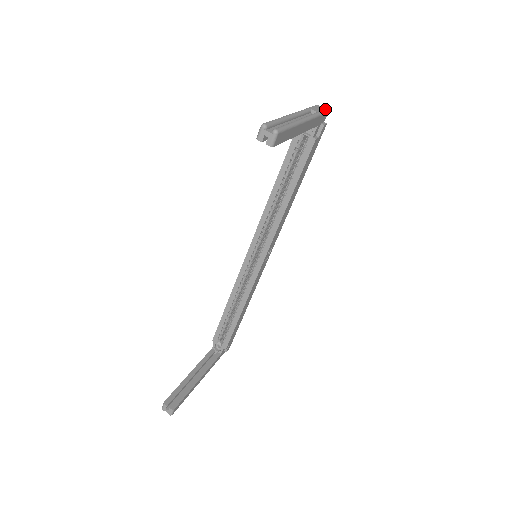
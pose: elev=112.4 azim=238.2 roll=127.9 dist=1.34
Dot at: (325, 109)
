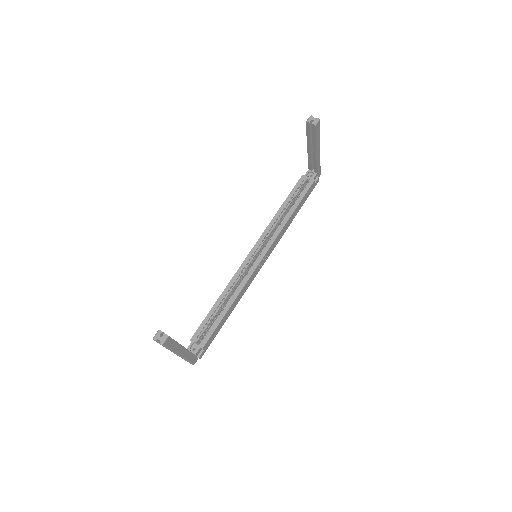
Dot at: occluded
